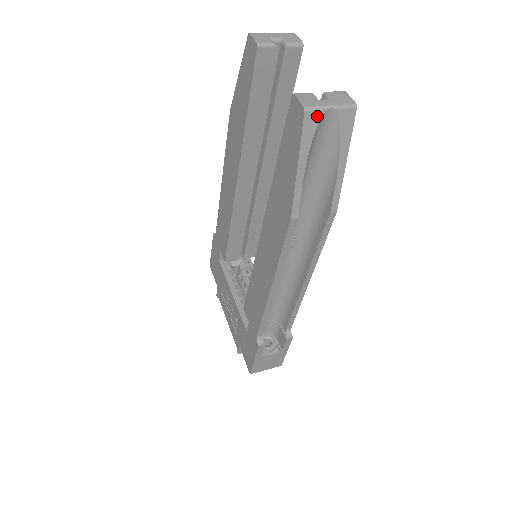
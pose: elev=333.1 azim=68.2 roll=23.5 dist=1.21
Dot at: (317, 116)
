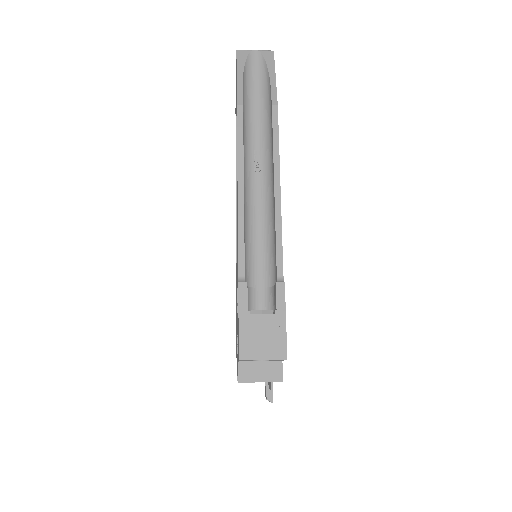
Dot at: (246, 53)
